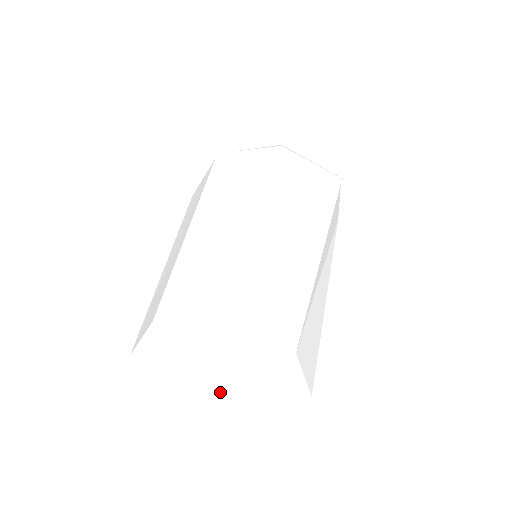
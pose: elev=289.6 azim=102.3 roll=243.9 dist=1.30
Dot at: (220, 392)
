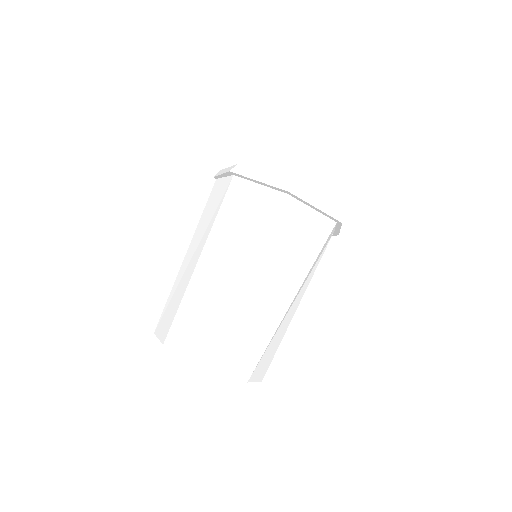
Dot at: occluded
